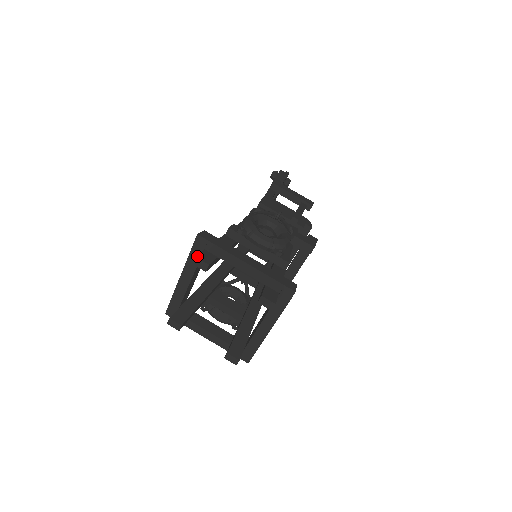
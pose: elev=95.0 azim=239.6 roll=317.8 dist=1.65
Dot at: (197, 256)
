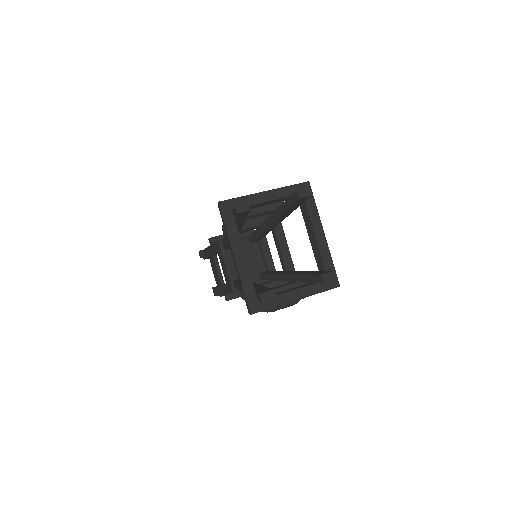
Dot at: (234, 205)
